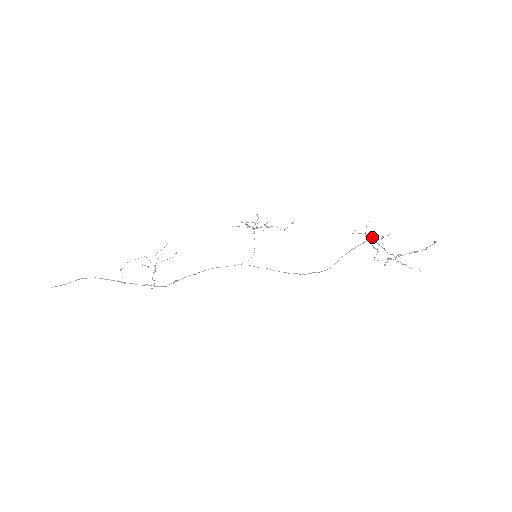
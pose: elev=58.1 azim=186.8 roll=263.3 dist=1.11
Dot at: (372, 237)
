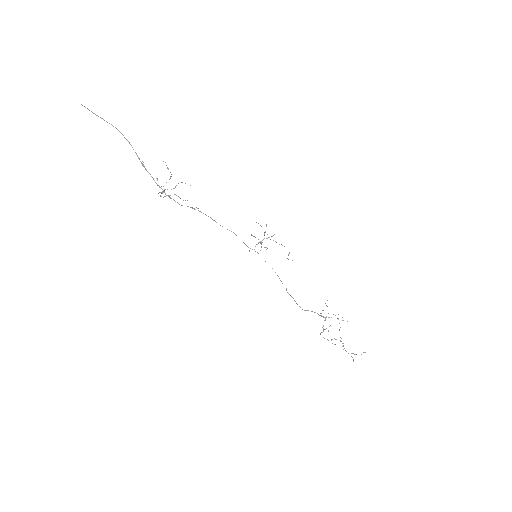
Dot at: occluded
